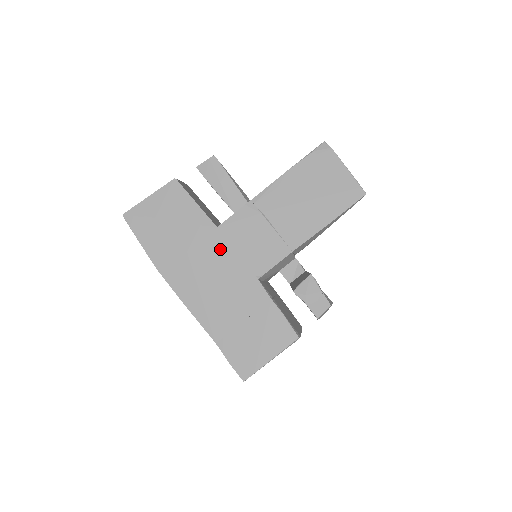
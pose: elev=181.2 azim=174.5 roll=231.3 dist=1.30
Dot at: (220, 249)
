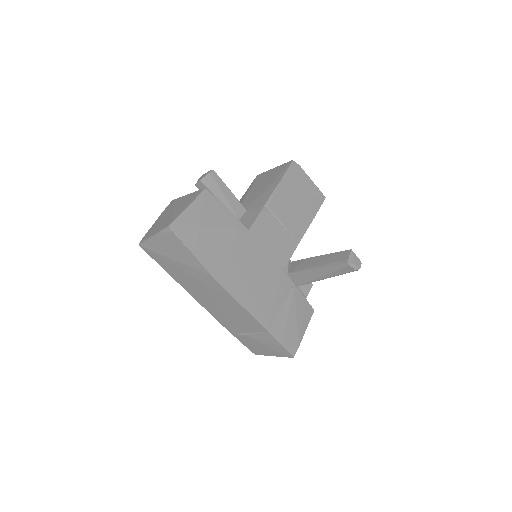
Dot at: (255, 249)
